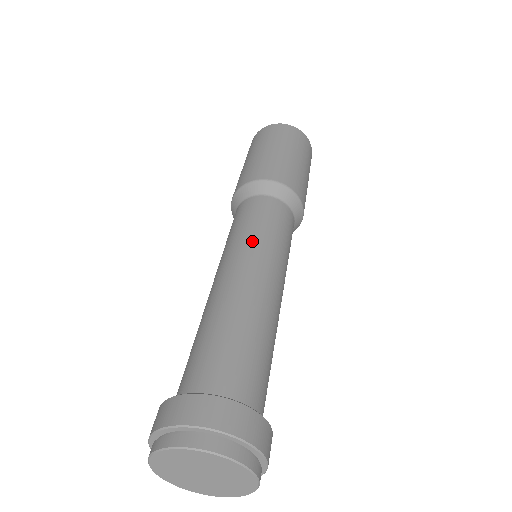
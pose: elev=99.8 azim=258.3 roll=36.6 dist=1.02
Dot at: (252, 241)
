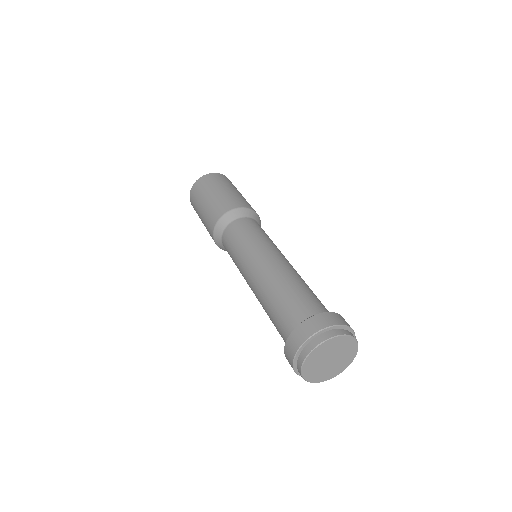
Dot at: (251, 247)
